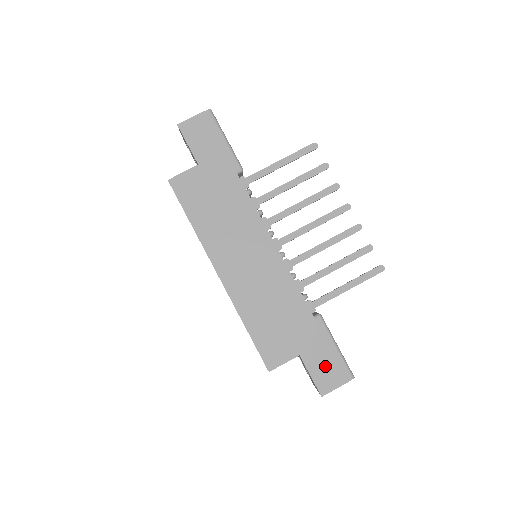
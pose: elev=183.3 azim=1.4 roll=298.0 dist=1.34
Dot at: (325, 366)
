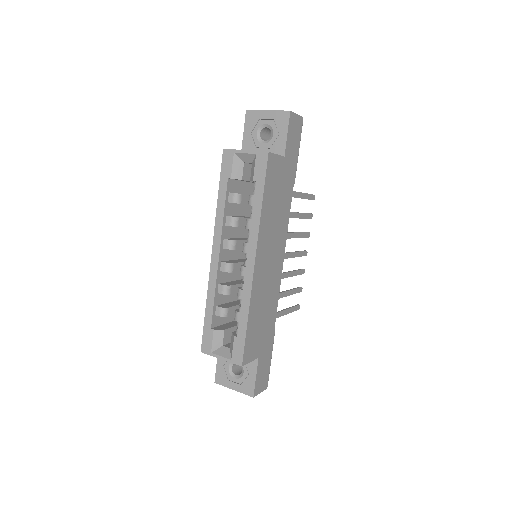
Dot at: (264, 372)
